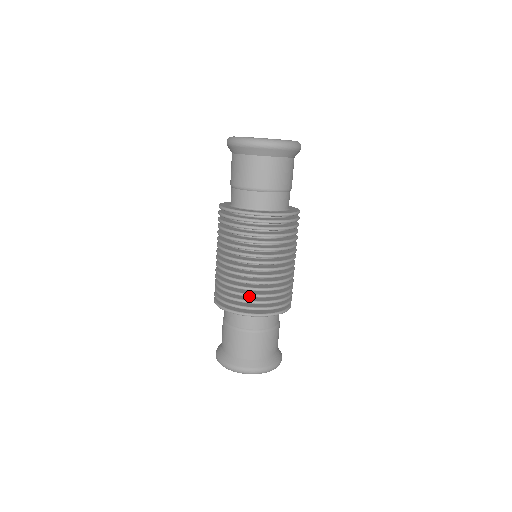
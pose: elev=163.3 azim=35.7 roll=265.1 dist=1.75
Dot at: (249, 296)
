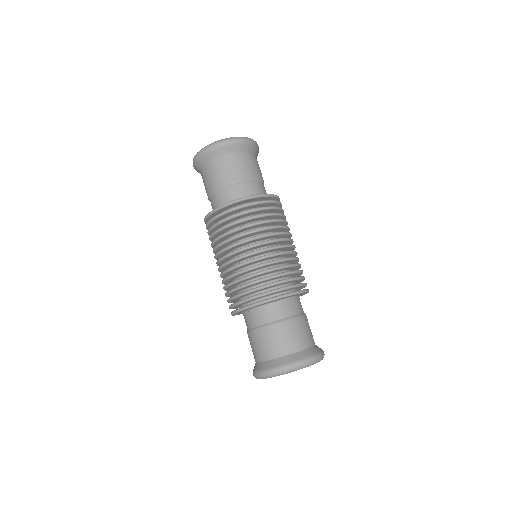
Dot at: (263, 280)
